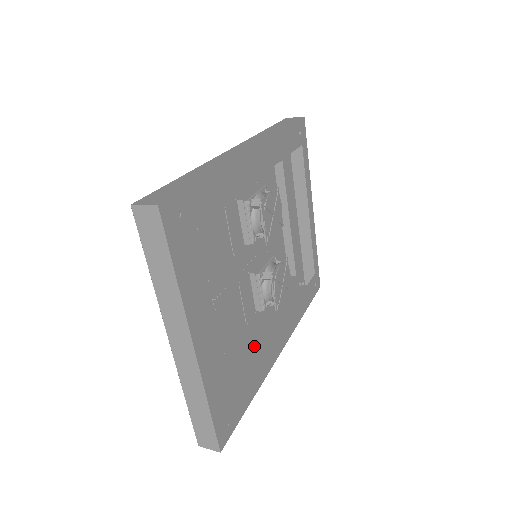
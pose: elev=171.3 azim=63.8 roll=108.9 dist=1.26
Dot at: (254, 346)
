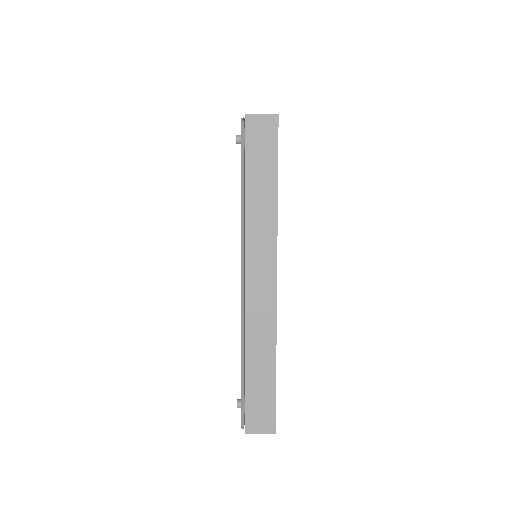
Dot at: occluded
